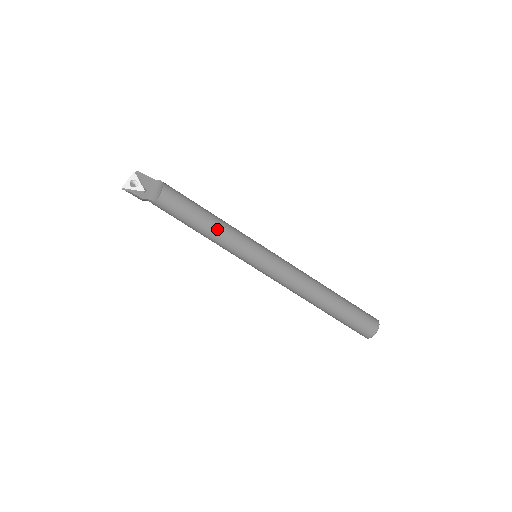
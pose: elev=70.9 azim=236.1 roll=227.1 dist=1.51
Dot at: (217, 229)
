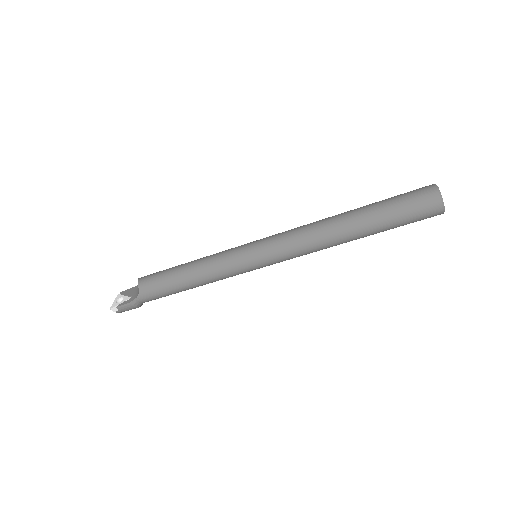
Dot at: (198, 265)
